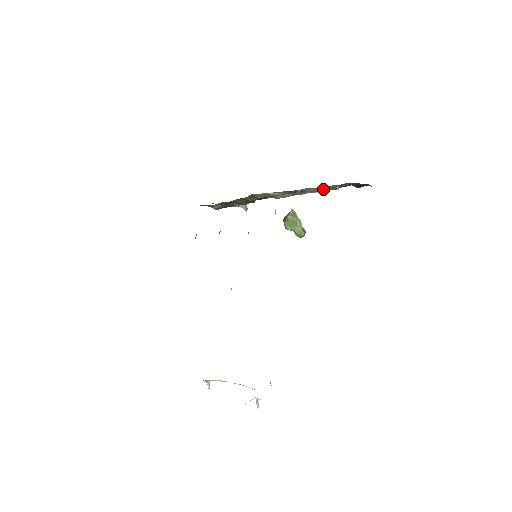
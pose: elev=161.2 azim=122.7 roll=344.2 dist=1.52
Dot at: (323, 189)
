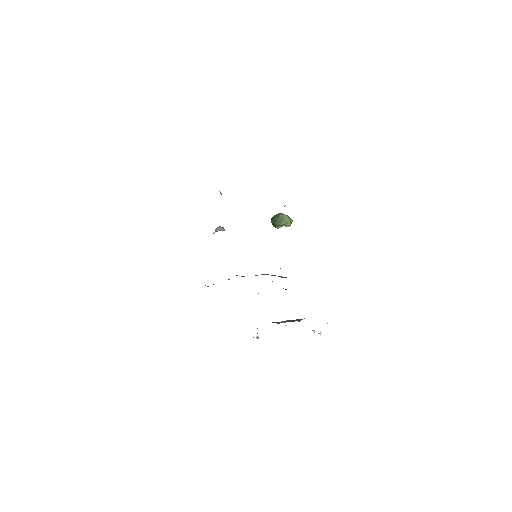
Dot at: occluded
